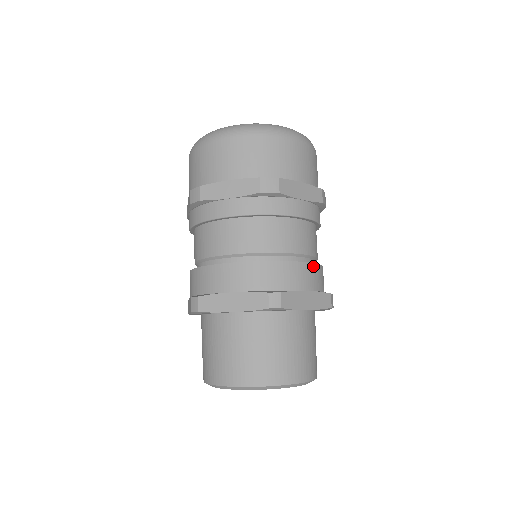
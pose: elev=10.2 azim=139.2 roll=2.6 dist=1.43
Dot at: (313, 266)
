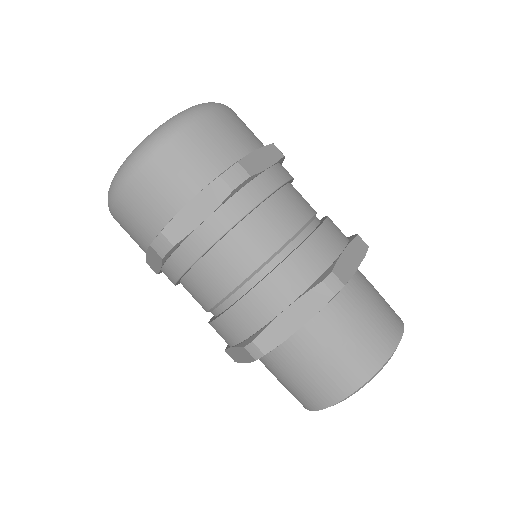
Dot at: (276, 273)
